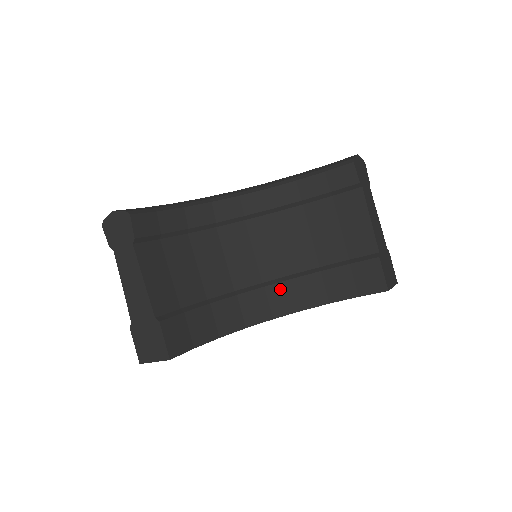
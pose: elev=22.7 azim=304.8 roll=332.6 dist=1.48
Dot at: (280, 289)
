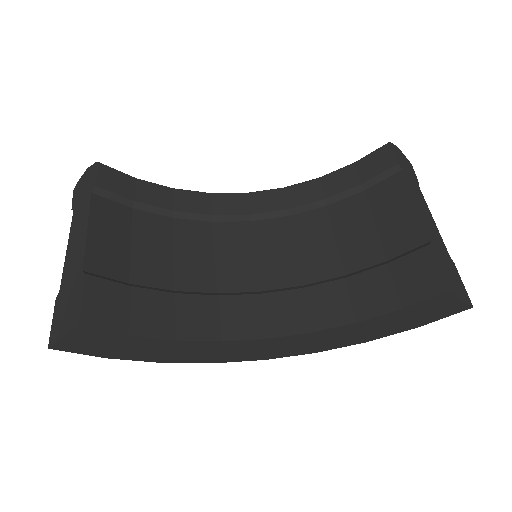
Dot at: (283, 299)
